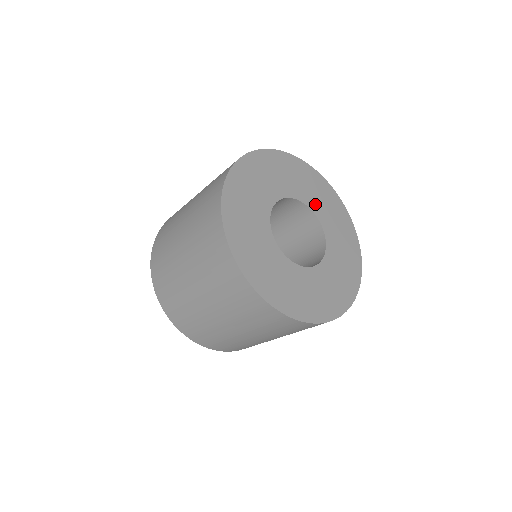
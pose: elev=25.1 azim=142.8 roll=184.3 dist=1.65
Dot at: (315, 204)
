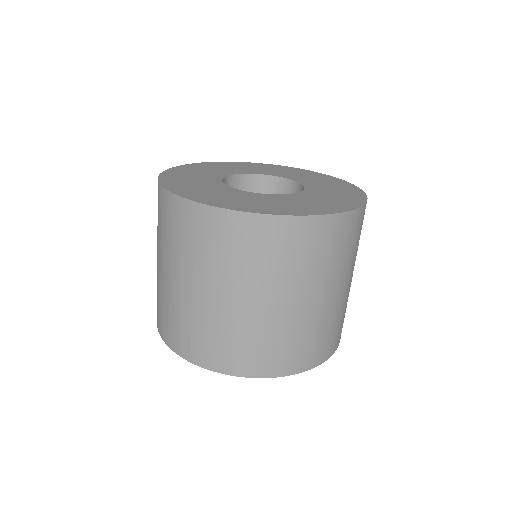
Dot at: (249, 171)
